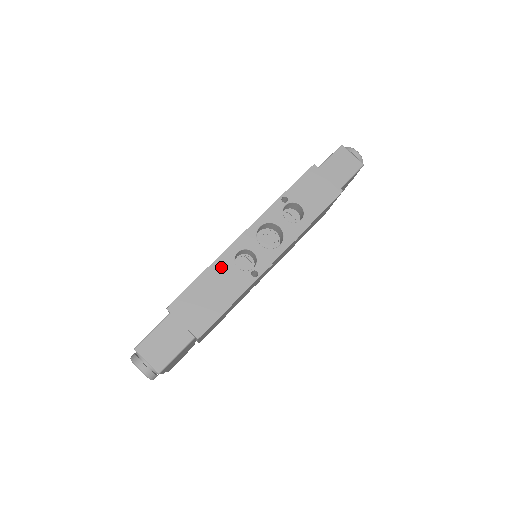
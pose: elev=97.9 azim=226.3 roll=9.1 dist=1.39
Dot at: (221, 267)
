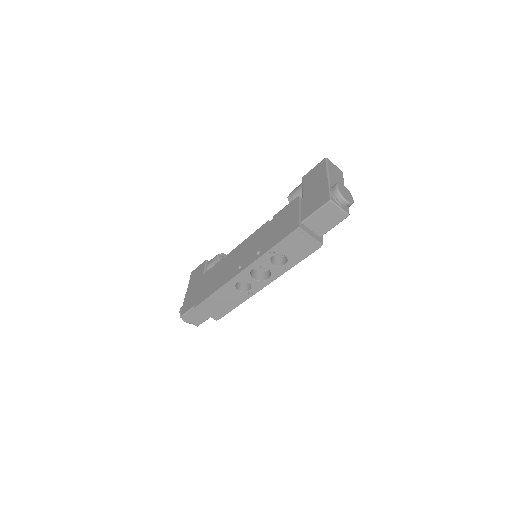
Dot at: (226, 290)
